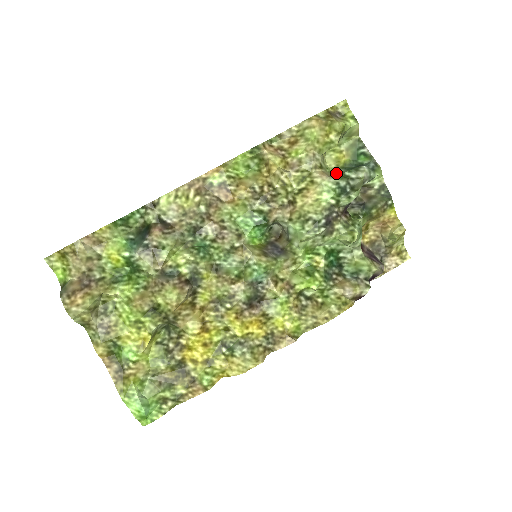
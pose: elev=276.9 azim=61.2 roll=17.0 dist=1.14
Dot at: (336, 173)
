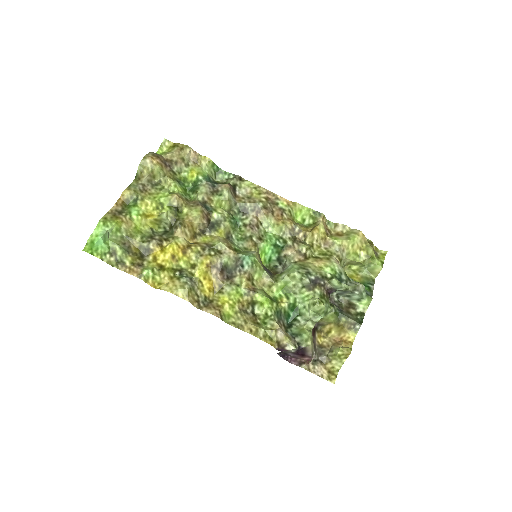
Dot at: occluded
